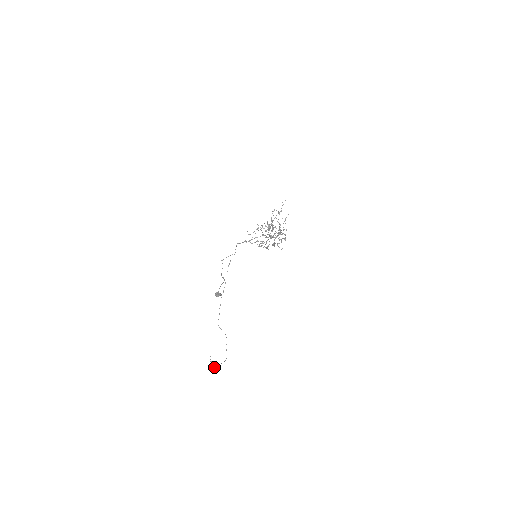
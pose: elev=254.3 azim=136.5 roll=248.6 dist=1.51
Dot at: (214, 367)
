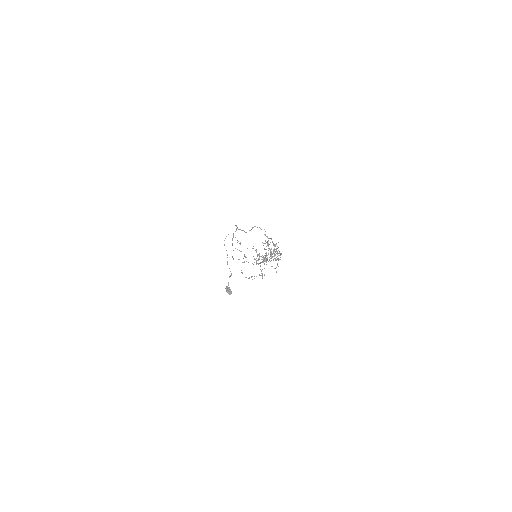
Dot at: occluded
